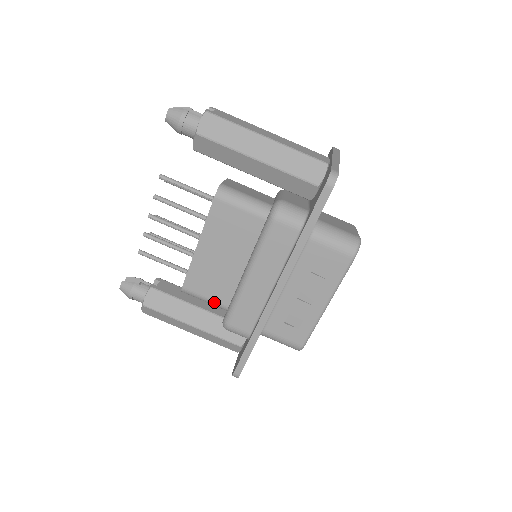
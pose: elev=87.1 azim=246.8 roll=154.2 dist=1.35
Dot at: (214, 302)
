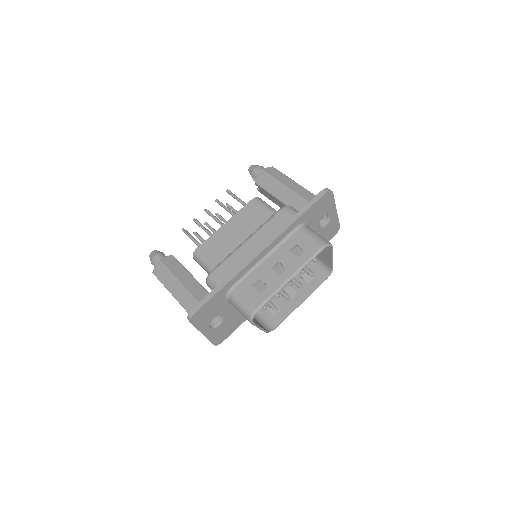
Dot at: (211, 265)
